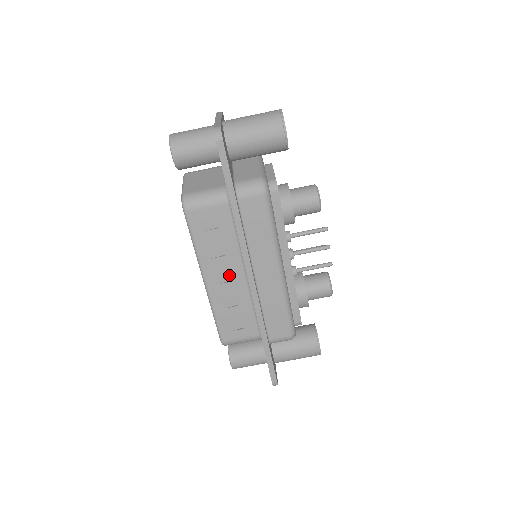
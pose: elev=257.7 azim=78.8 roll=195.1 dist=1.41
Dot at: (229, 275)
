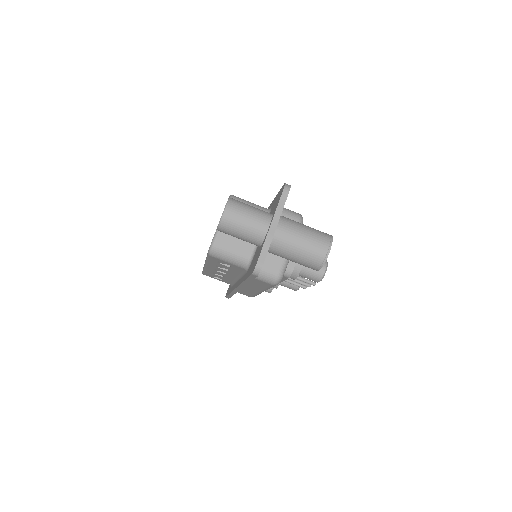
Dot at: occluded
